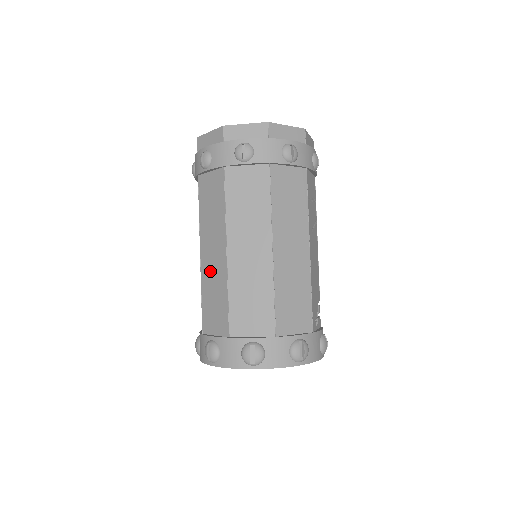
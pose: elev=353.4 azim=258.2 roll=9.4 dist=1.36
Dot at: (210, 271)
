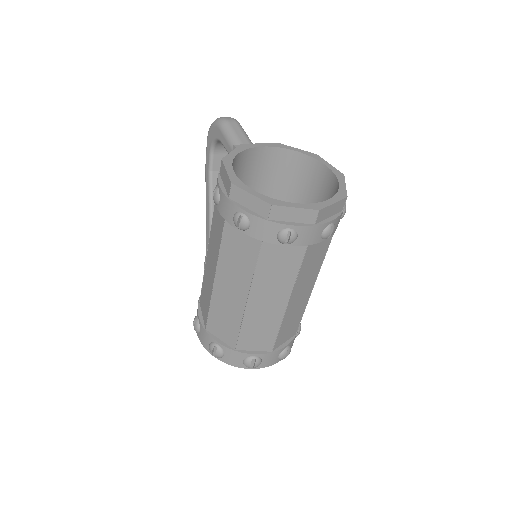
Dot at: (224, 300)
